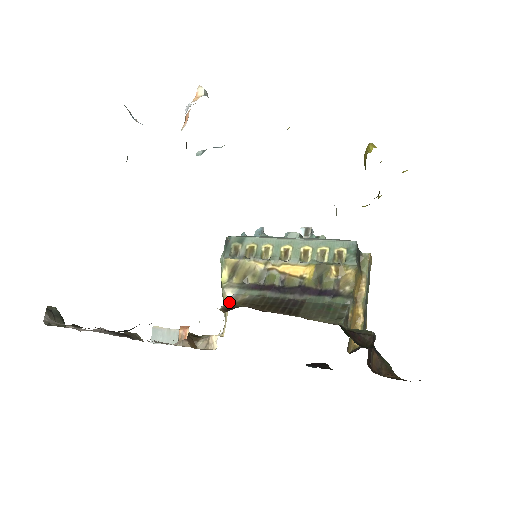
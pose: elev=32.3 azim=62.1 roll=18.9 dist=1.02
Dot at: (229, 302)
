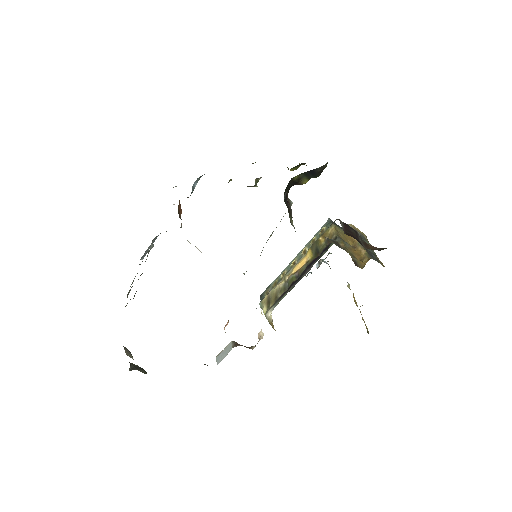
Dot at: occluded
